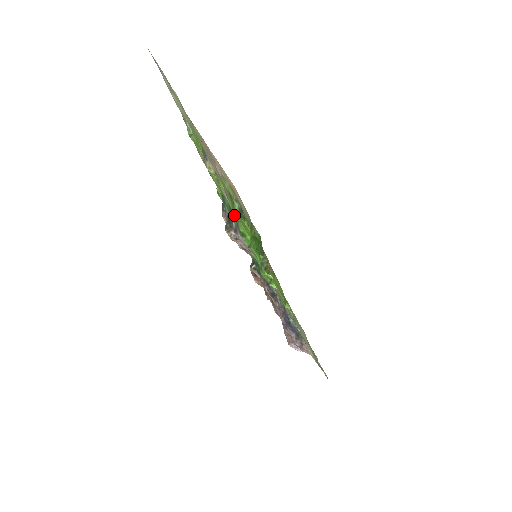
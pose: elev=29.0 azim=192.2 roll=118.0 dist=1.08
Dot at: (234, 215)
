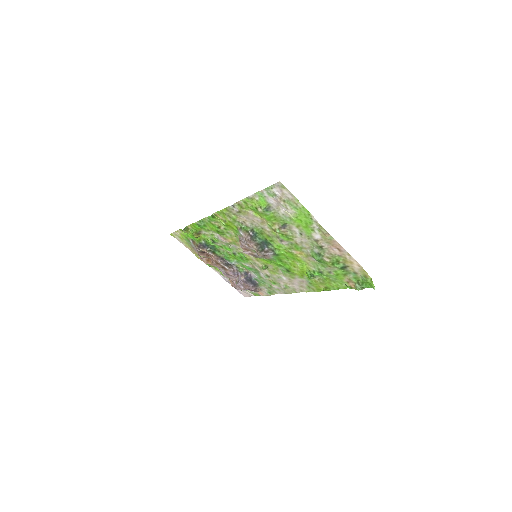
Dot at: (272, 246)
